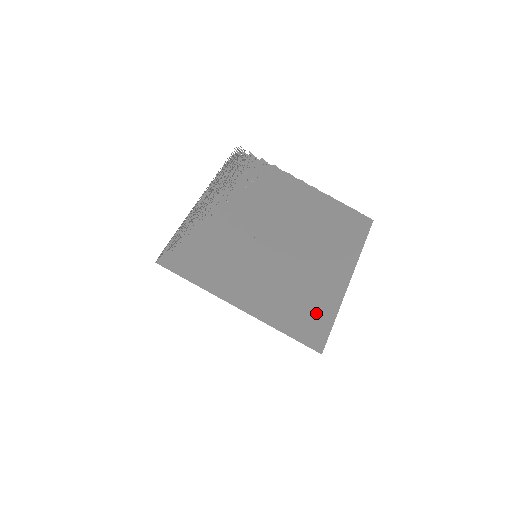
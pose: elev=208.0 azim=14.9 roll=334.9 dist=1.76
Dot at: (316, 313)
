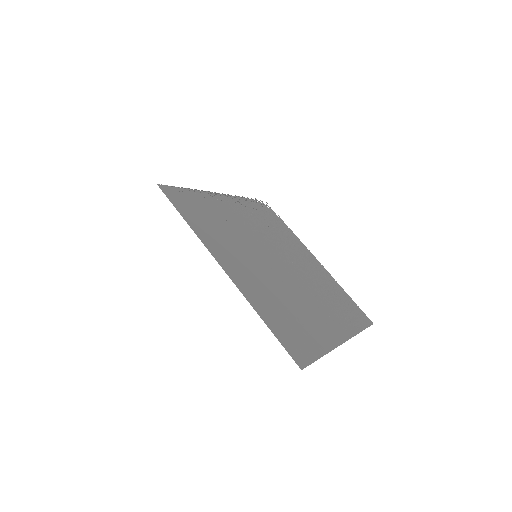
Dot at: (304, 335)
